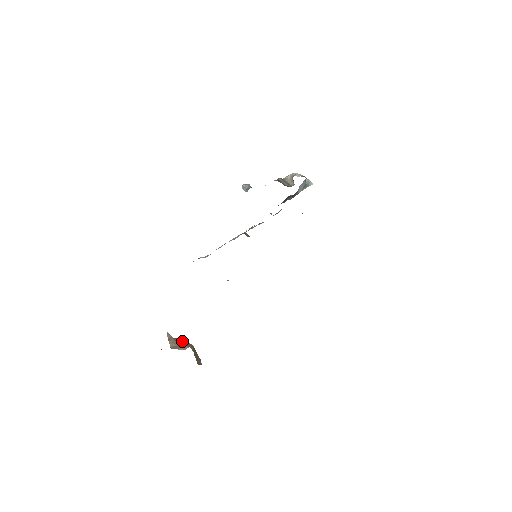
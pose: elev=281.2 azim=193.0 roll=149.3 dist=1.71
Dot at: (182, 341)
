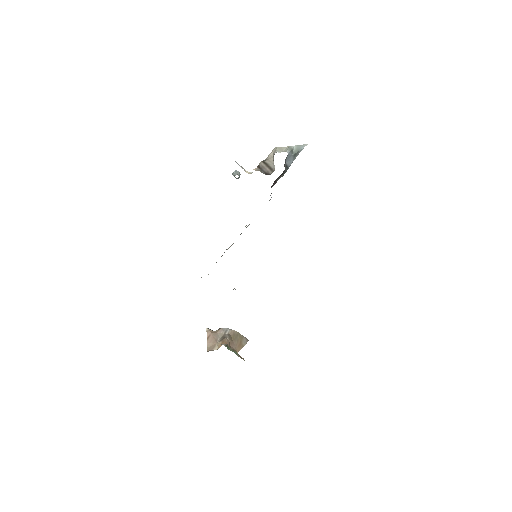
Dot at: (222, 332)
